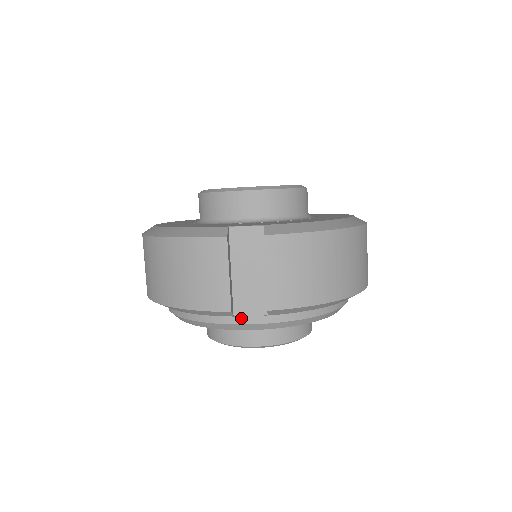
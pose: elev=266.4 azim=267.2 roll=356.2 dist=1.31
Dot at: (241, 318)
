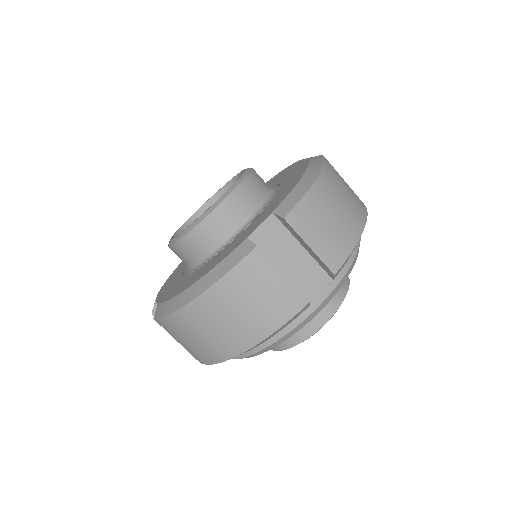
Dot at: (313, 303)
